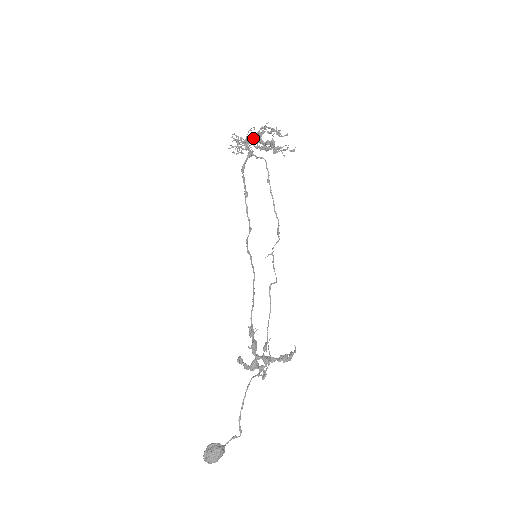
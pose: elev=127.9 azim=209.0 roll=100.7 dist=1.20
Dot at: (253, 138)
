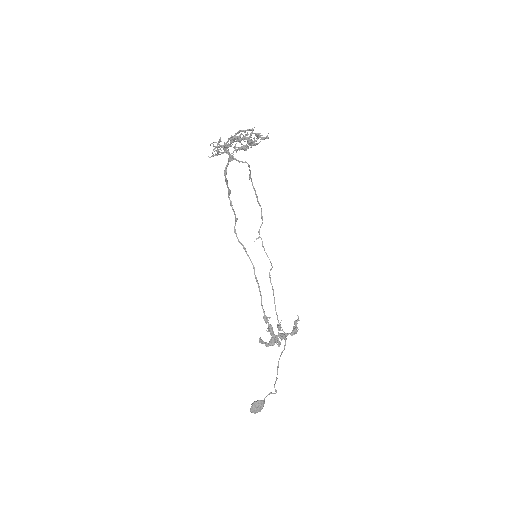
Dot at: (232, 142)
